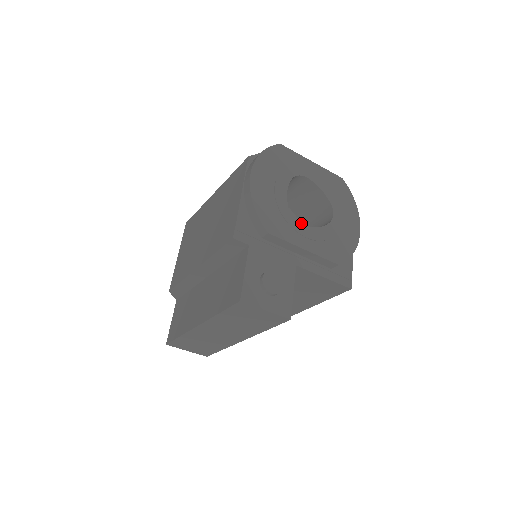
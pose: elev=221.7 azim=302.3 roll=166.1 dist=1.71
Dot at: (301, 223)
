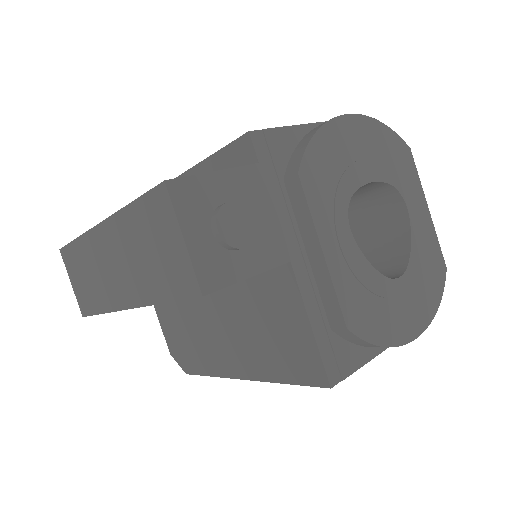
Dot at: occluded
